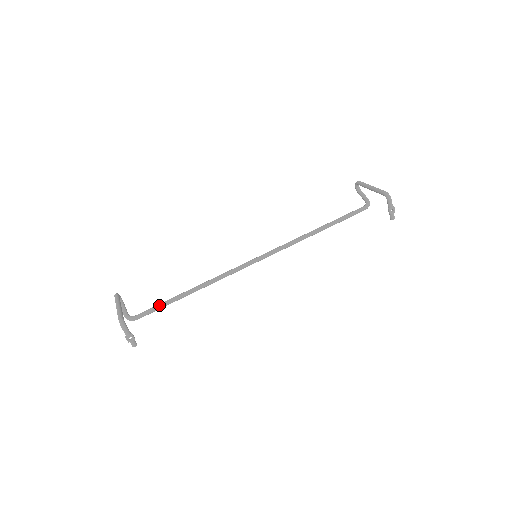
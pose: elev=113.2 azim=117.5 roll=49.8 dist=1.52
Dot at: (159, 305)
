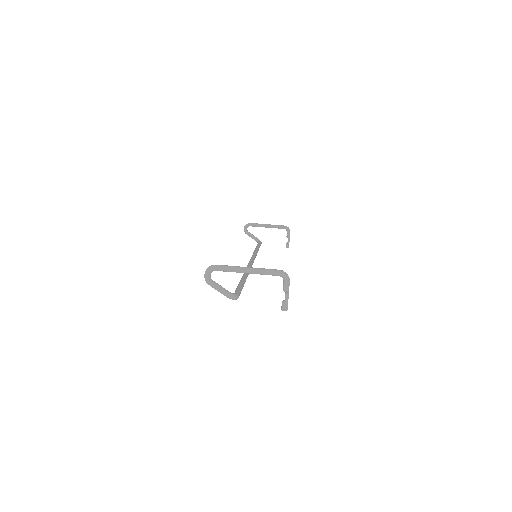
Dot at: (241, 285)
